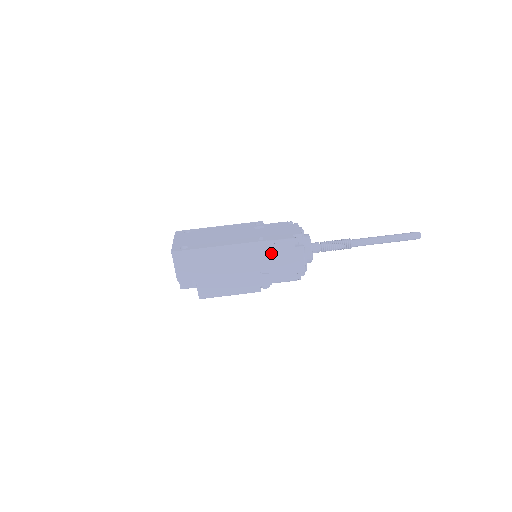
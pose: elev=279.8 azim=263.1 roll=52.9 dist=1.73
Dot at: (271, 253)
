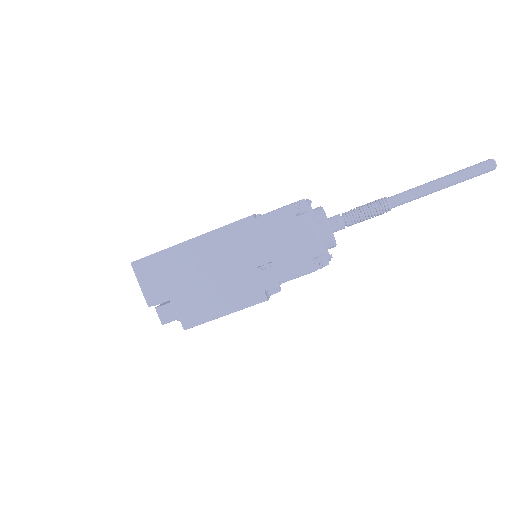
Dot at: (264, 233)
